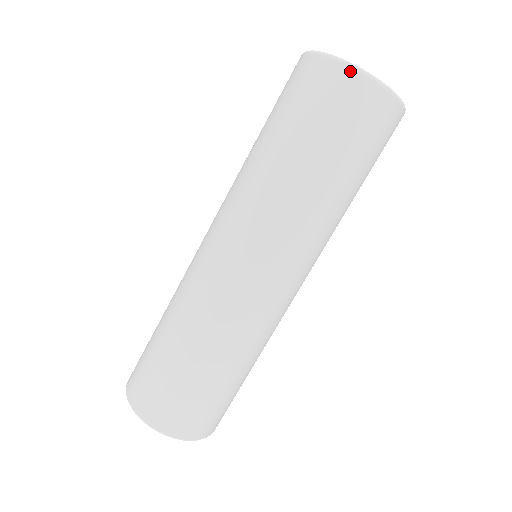
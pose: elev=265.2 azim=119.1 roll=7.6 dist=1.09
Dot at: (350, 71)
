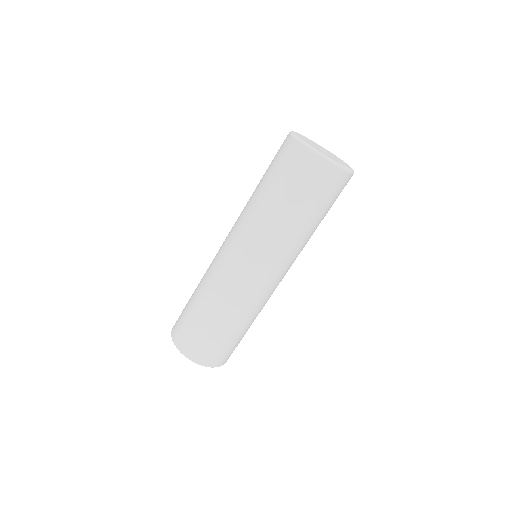
Dot at: (317, 156)
